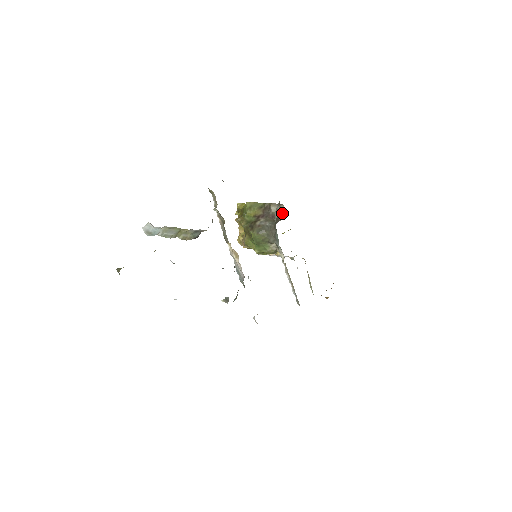
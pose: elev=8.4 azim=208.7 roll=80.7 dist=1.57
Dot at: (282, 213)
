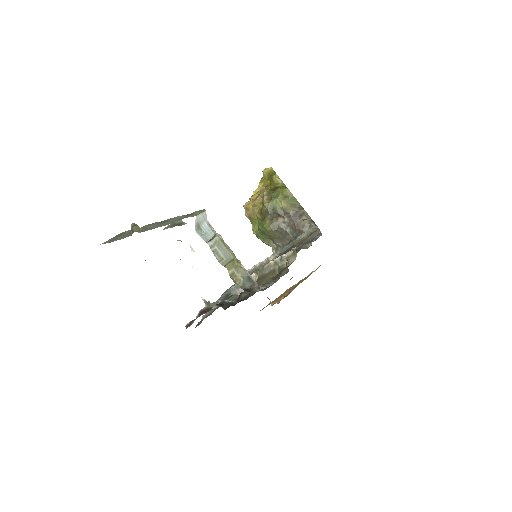
Dot at: occluded
